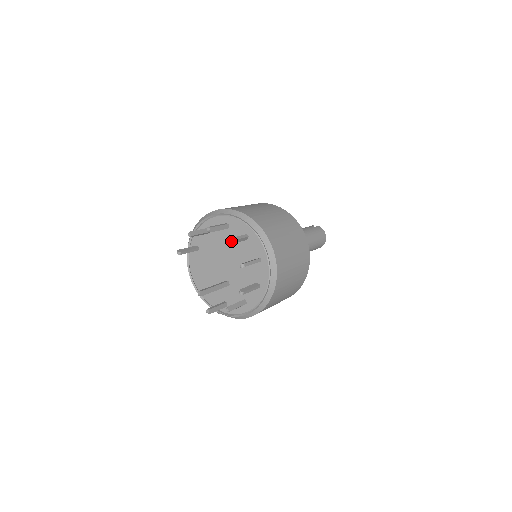
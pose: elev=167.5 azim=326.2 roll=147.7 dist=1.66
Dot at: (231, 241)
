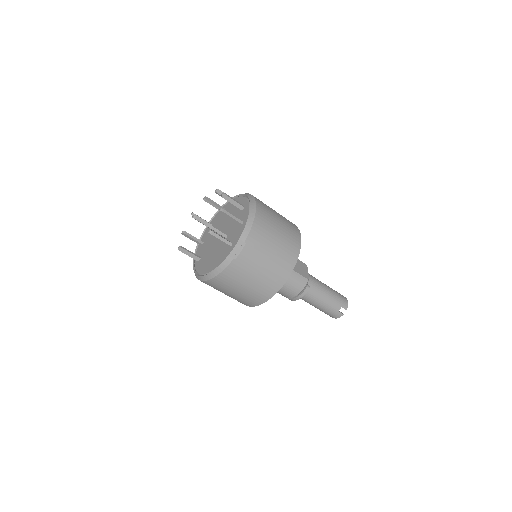
Dot at: (206, 197)
